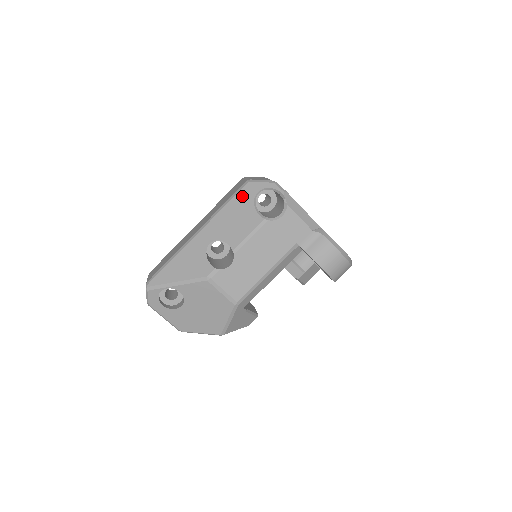
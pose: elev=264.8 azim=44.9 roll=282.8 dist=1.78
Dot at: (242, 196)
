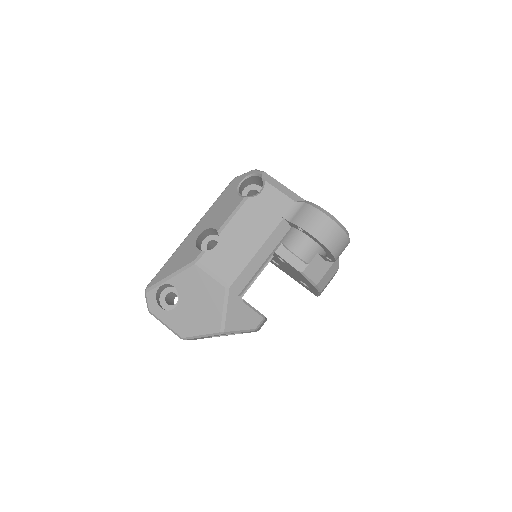
Dot at: (228, 190)
